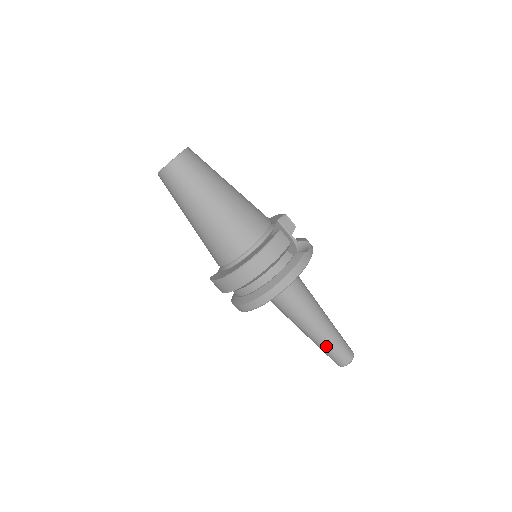
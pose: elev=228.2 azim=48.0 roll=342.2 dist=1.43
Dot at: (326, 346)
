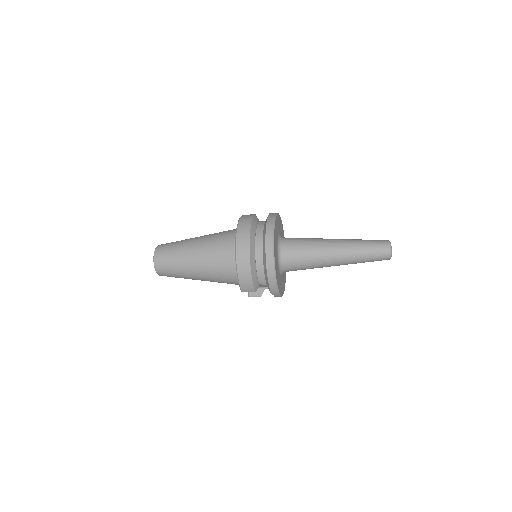
Dot at: (359, 249)
